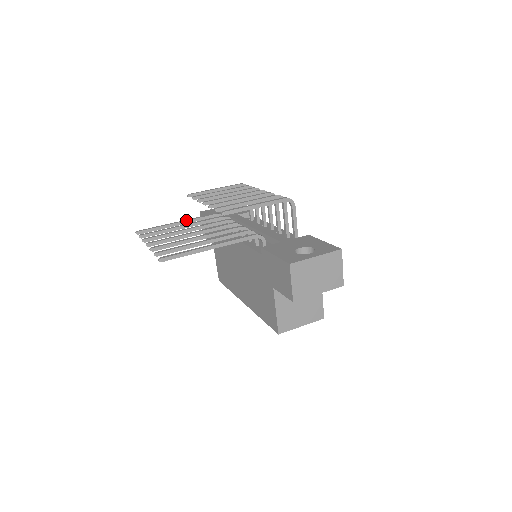
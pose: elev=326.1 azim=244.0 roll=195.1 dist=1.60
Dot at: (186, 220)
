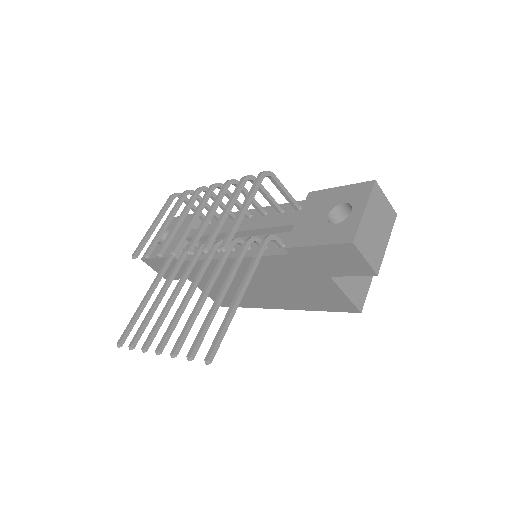
Dot at: (153, 284)
